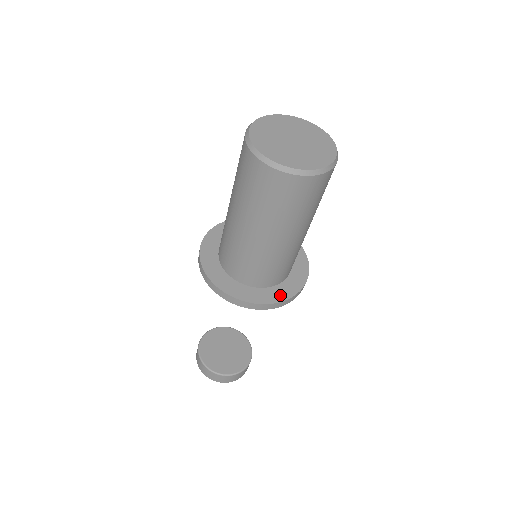
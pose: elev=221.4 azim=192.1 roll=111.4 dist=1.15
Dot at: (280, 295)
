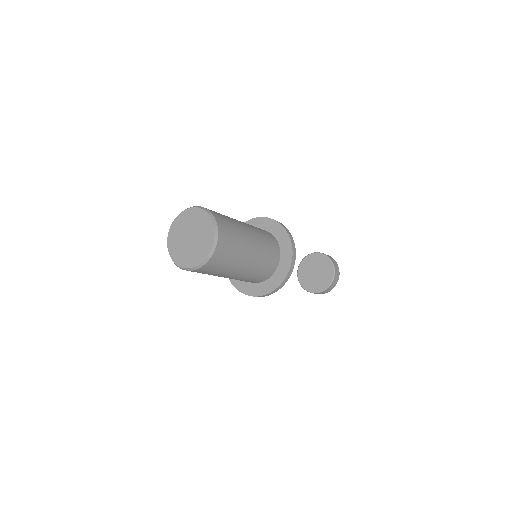
Dot at: (244, 288)
